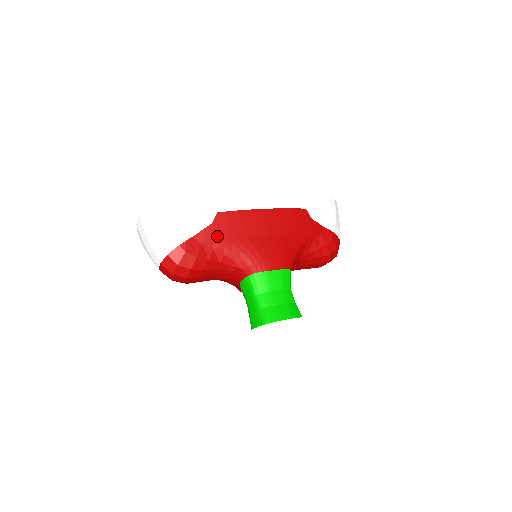
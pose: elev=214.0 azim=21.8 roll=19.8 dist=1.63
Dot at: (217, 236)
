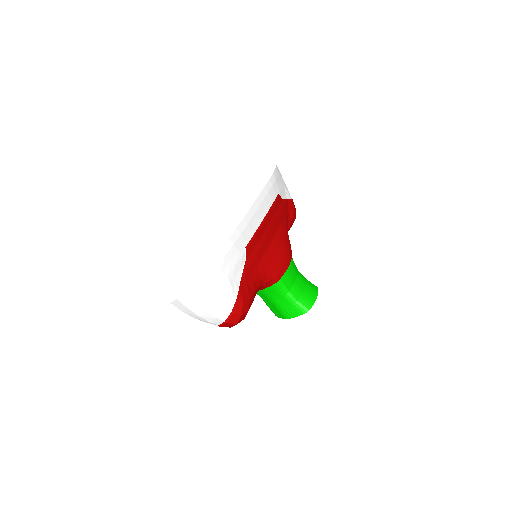
Dot at: (252, 268)
